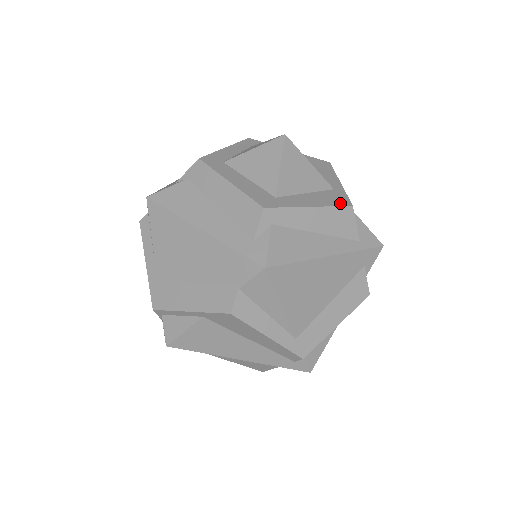
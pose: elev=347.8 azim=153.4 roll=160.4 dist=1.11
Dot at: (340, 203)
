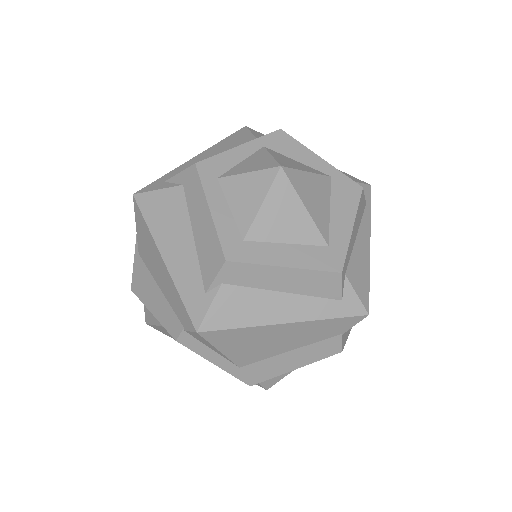
Dot at: (356, 195)
